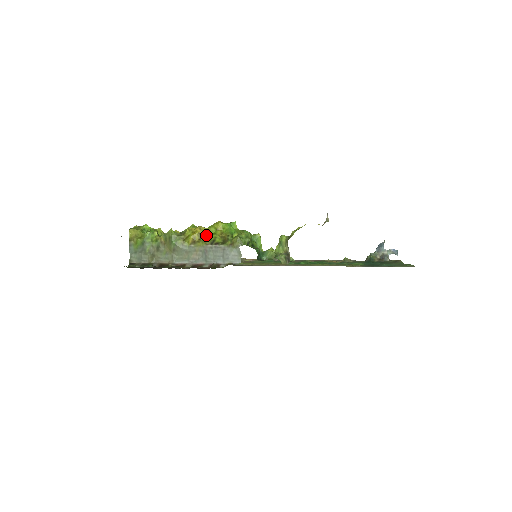
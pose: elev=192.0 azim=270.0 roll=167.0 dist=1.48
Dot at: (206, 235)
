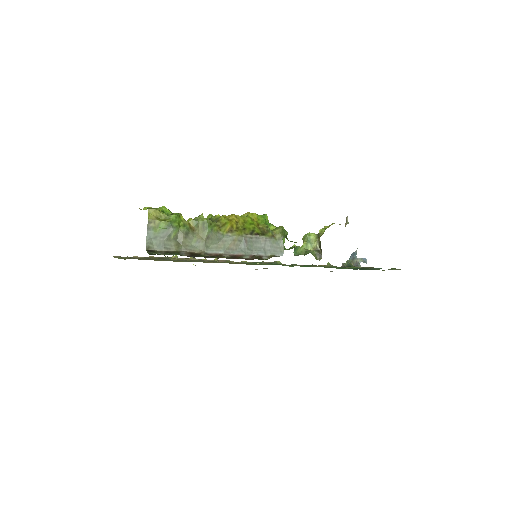
Dot at: (243, 224)
